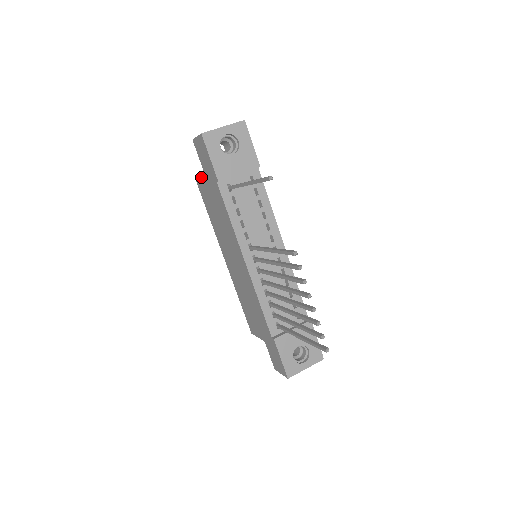
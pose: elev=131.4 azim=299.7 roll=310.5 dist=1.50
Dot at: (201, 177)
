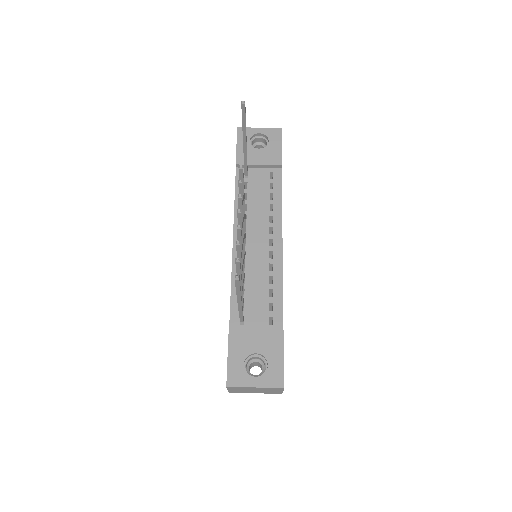
Dot at: occluded
